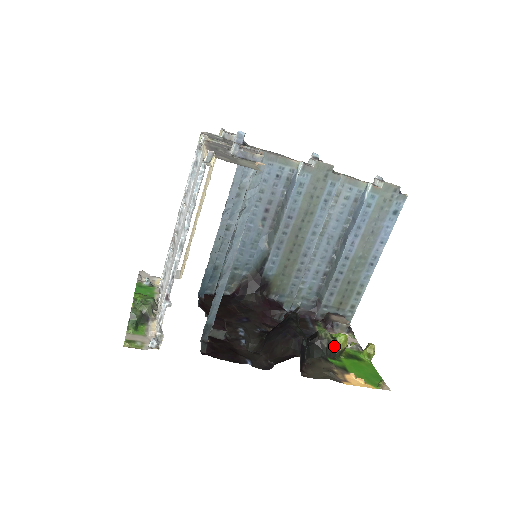
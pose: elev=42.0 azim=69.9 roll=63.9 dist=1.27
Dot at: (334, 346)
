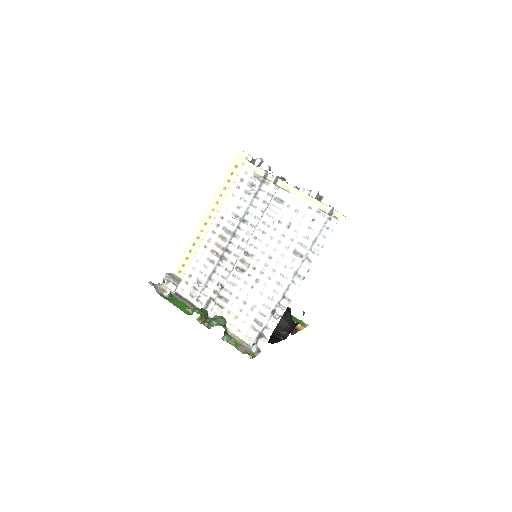
Dot at: occluded
